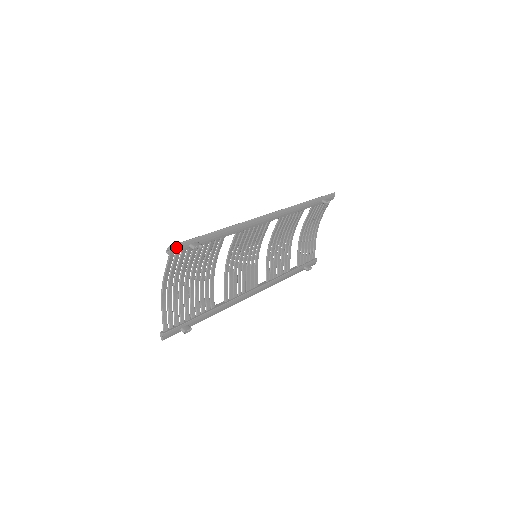
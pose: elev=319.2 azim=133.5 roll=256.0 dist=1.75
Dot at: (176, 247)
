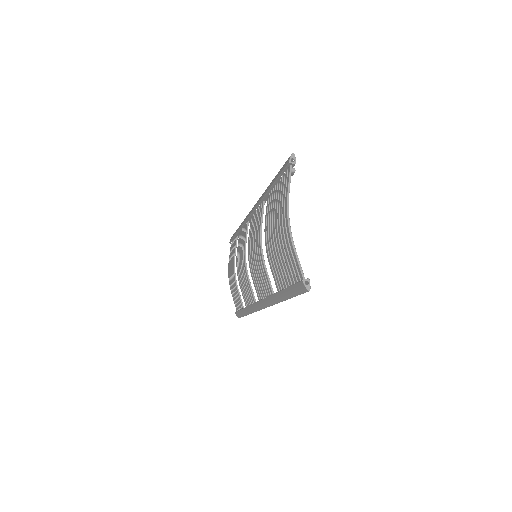
Dot at: (292, 159)
